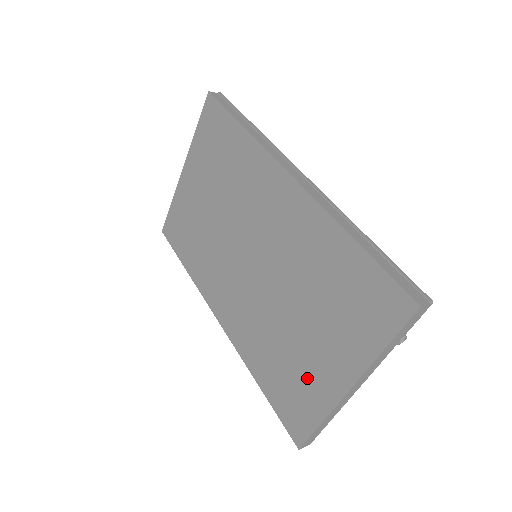
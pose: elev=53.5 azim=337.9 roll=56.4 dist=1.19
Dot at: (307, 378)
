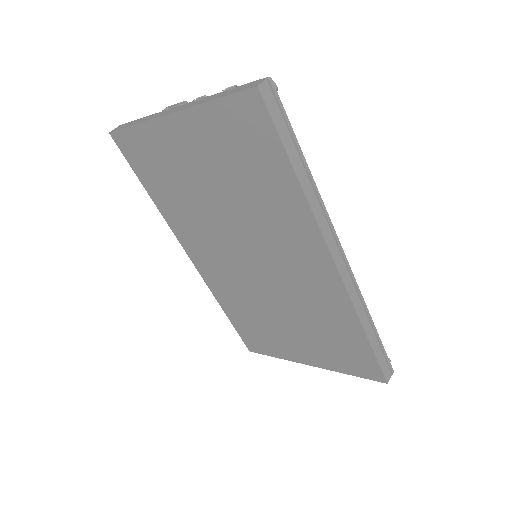
Dot at: (276, 341)
